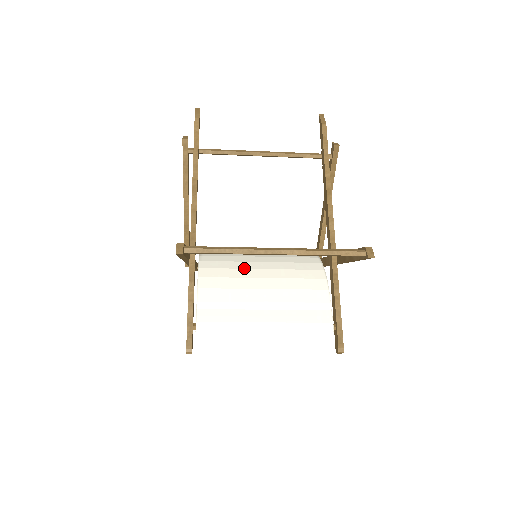
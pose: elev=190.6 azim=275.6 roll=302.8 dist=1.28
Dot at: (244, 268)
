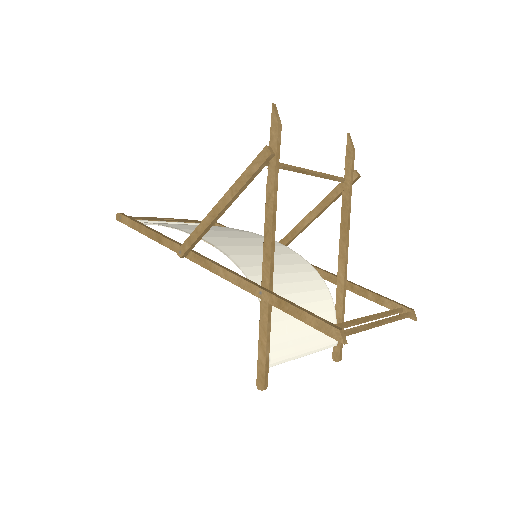
Dot at: (287, 293)
